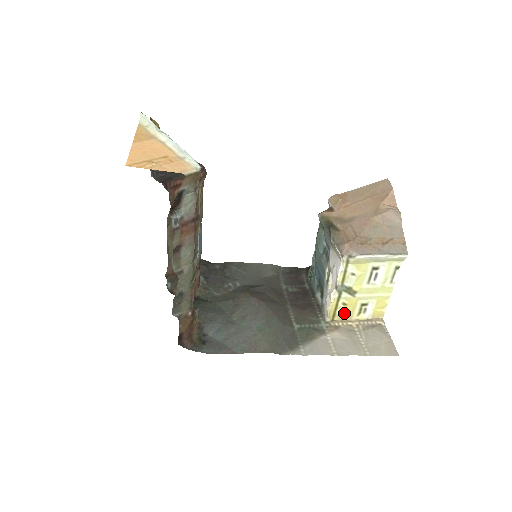
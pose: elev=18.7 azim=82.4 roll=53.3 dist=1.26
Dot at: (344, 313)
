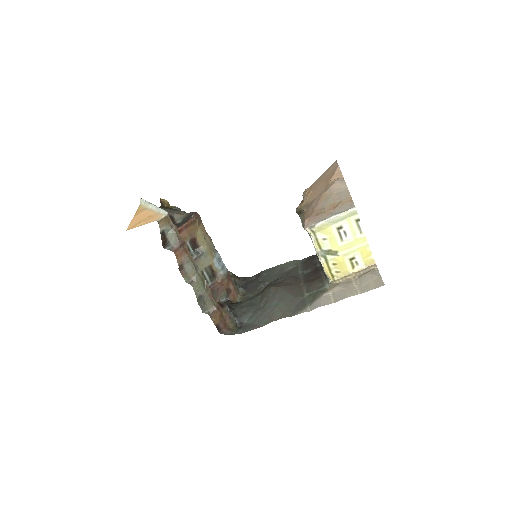
Dot at: (340, 271)
